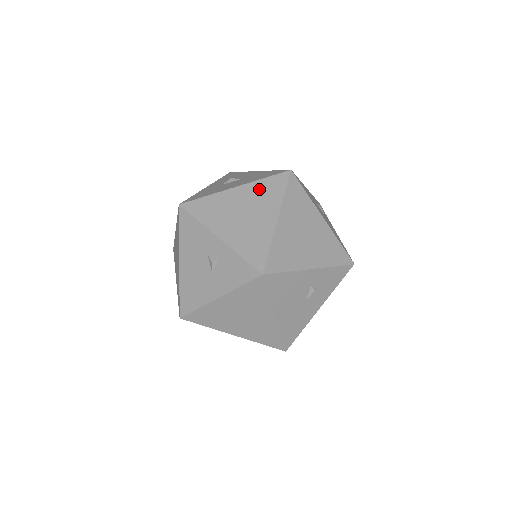
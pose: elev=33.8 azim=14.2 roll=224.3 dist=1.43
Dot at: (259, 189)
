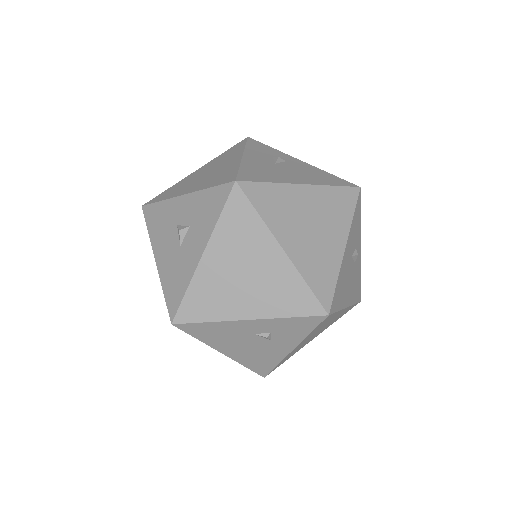
Dot at: occluded
